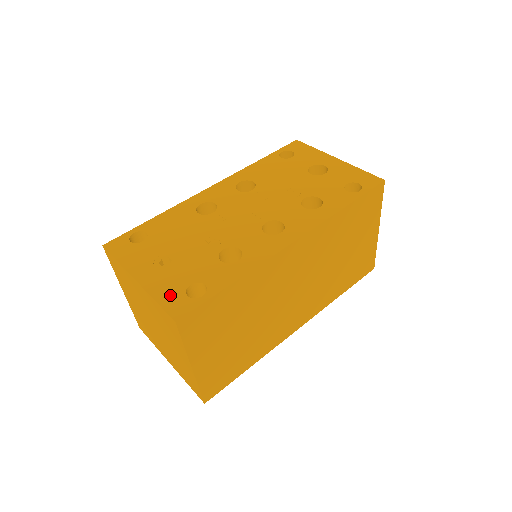
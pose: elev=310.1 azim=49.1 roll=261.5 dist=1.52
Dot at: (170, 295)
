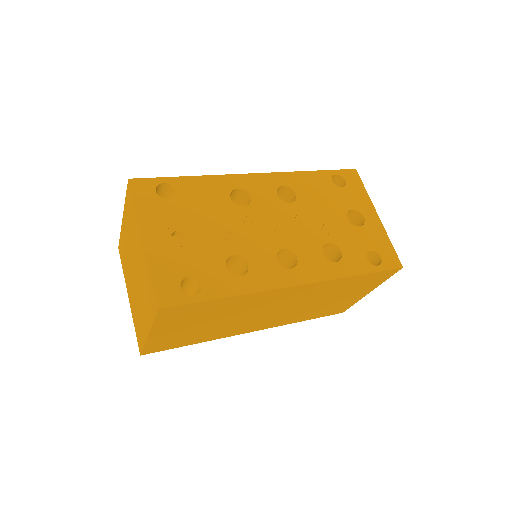
Dot at: (166, 277)
